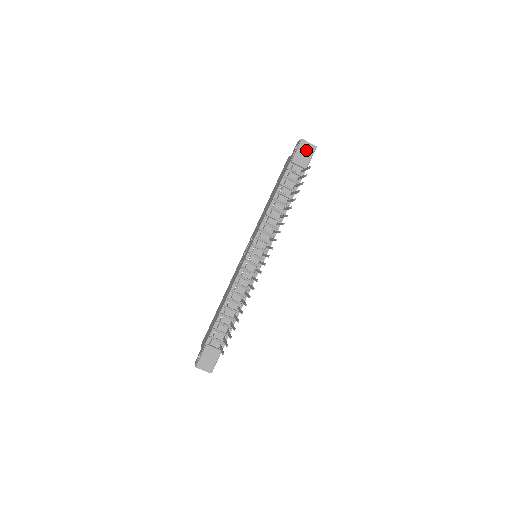
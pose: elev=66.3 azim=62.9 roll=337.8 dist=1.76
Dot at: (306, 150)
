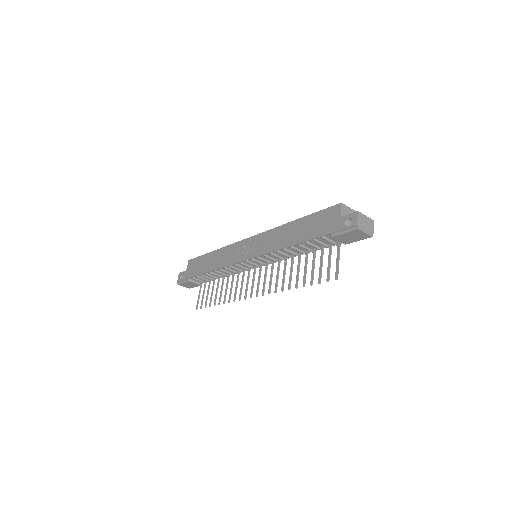
Dot at: (356, 236)
